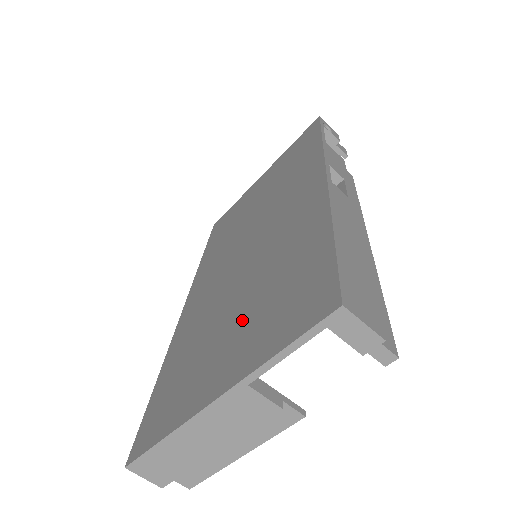
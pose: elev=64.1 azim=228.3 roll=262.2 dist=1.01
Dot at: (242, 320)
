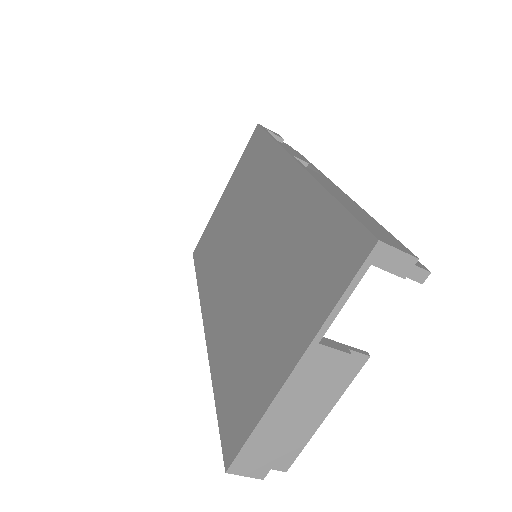
Dot at: (281, 302)
